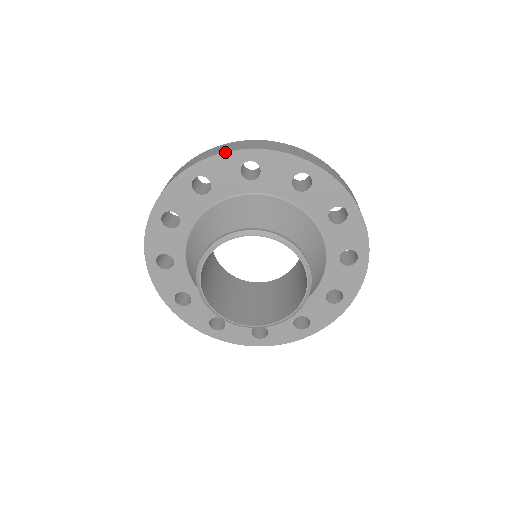
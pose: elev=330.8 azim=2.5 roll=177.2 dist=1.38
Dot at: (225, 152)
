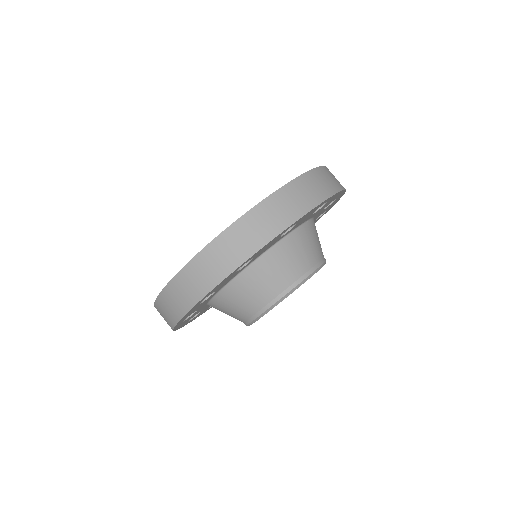
Dot at: (182, 318)
